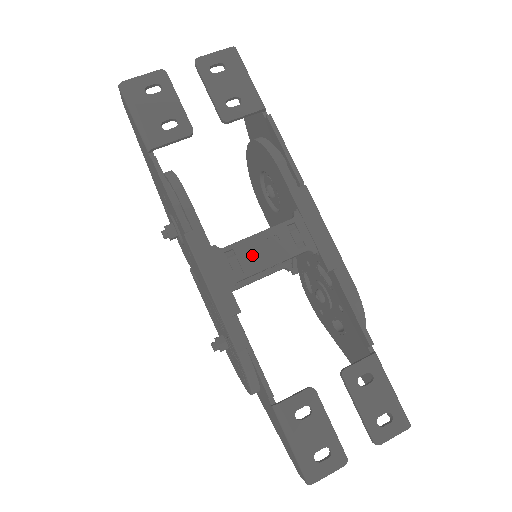
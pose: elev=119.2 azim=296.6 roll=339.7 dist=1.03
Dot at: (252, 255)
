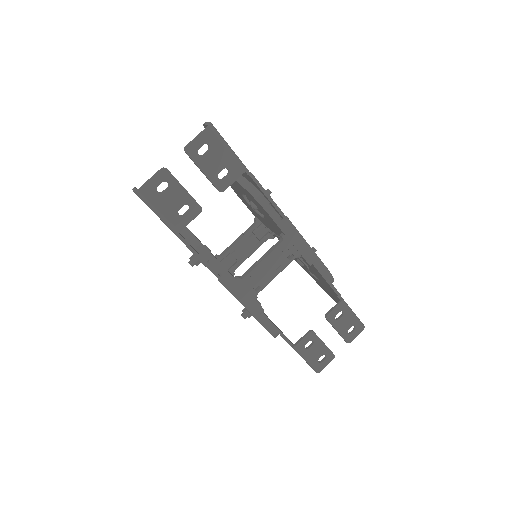
Dot at: (263, 275)
